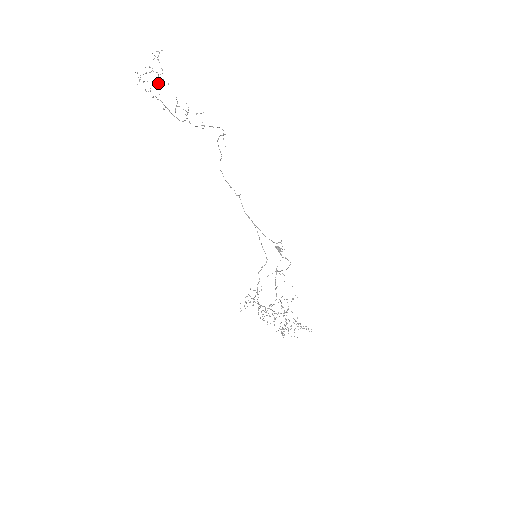
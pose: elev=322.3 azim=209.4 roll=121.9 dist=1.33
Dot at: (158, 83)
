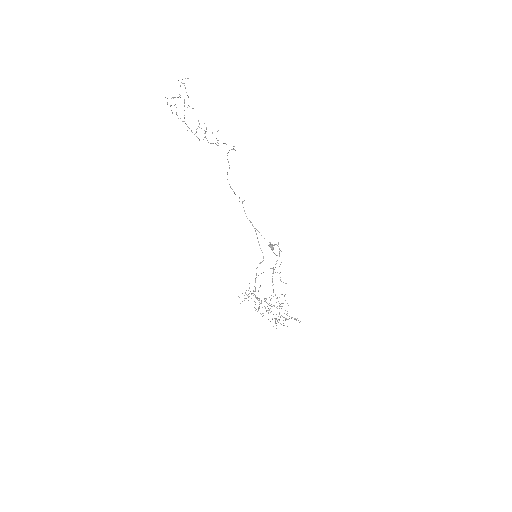
Dot at: occluded
